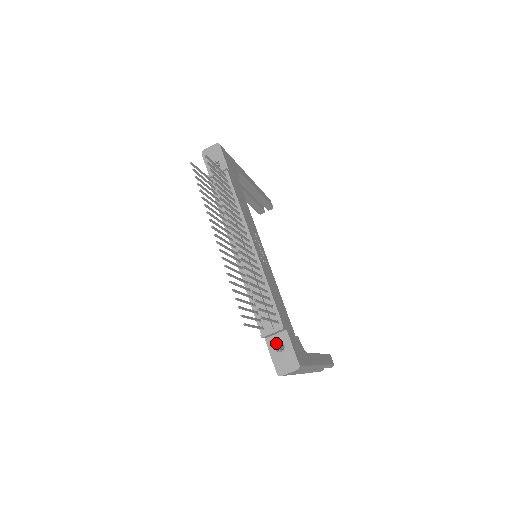
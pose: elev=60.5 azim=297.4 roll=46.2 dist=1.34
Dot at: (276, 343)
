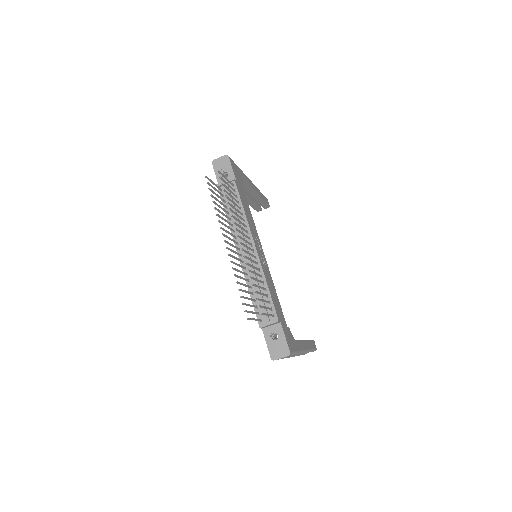
Dot at: (271, 333)
